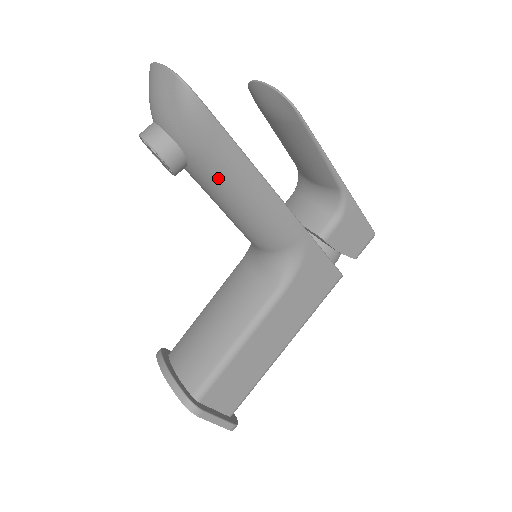
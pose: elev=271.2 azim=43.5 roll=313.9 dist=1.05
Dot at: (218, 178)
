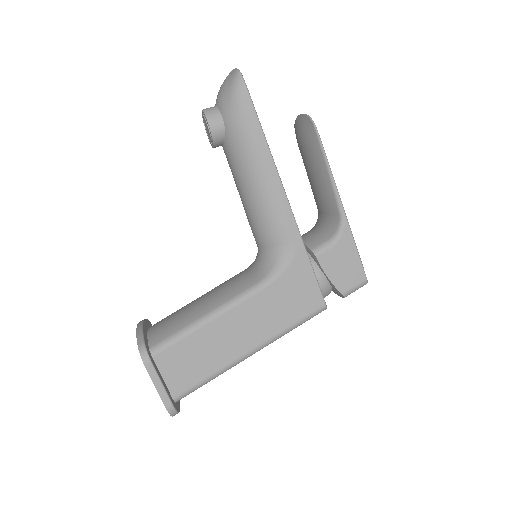
Dot at: (242, 153)
